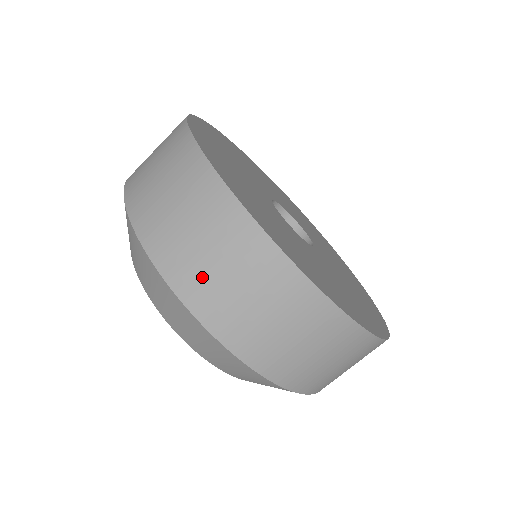
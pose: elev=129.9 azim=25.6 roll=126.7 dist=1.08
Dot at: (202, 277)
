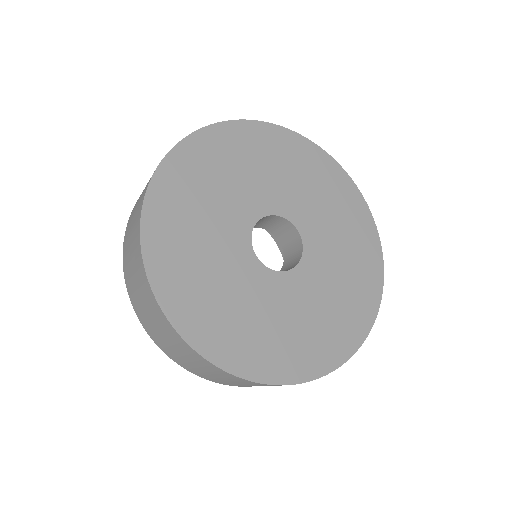
Dot at: (133, 288)
